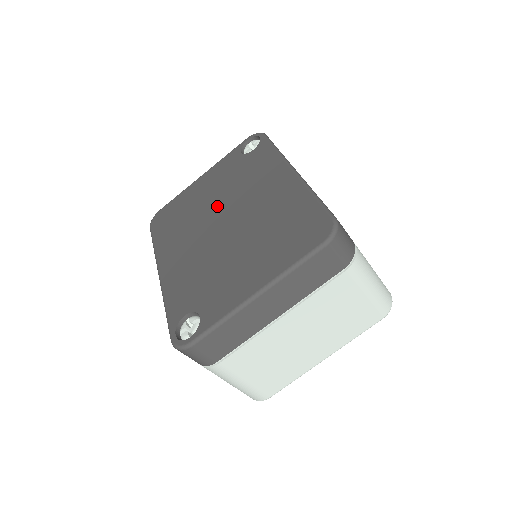
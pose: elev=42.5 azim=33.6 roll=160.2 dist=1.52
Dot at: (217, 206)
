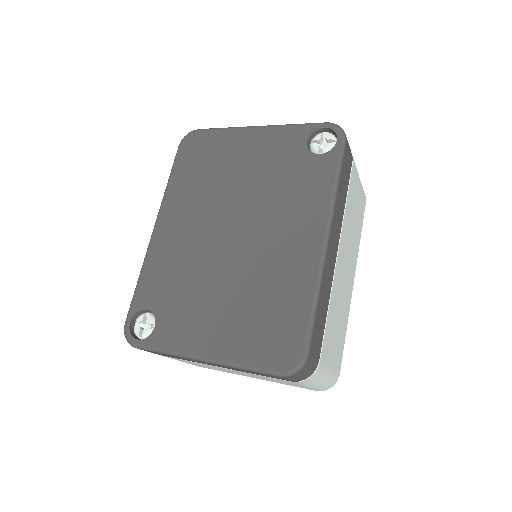
Dot at: (241, 200)
